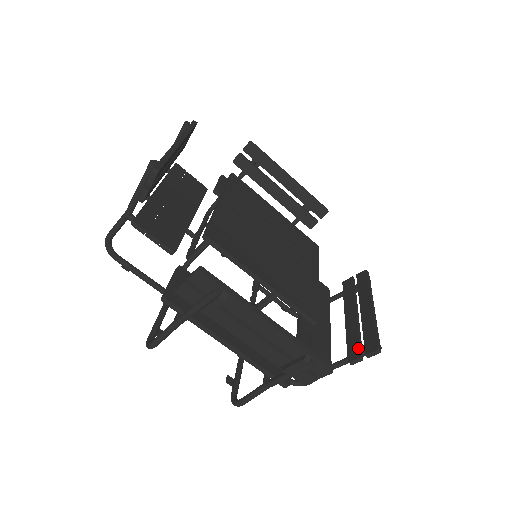
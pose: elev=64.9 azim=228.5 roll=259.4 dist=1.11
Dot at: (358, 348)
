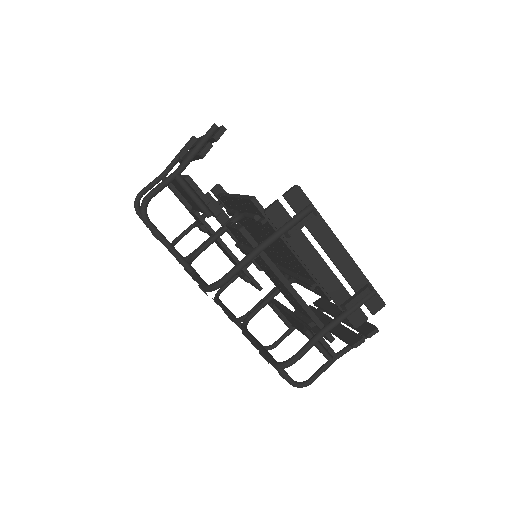
Dot at: (356, 334)
